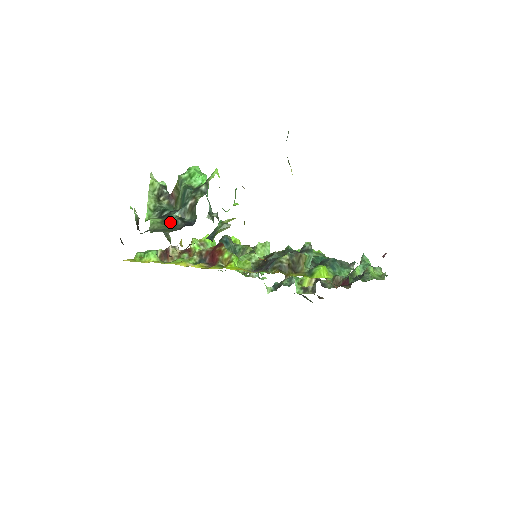
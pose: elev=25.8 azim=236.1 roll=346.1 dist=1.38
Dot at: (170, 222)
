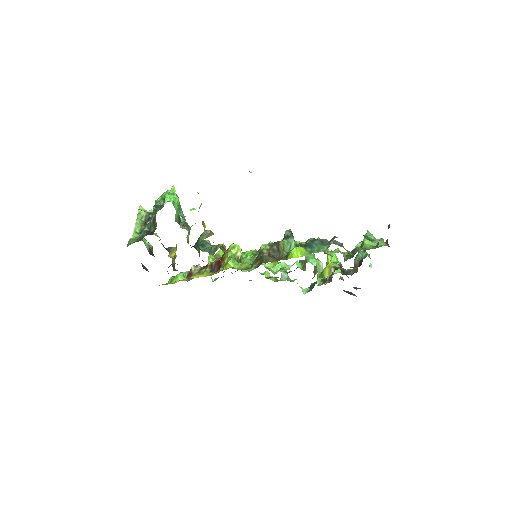
Dot at: (140, 236)
